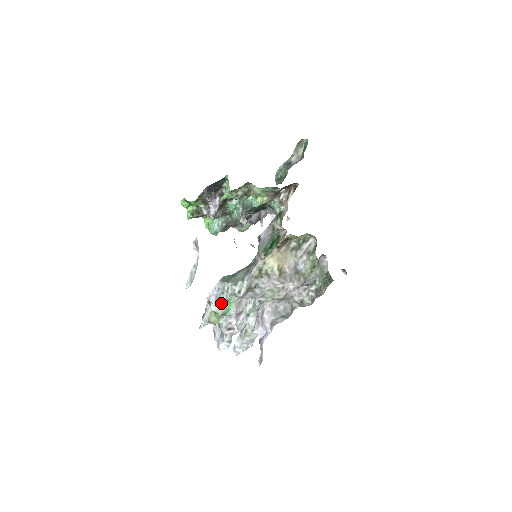
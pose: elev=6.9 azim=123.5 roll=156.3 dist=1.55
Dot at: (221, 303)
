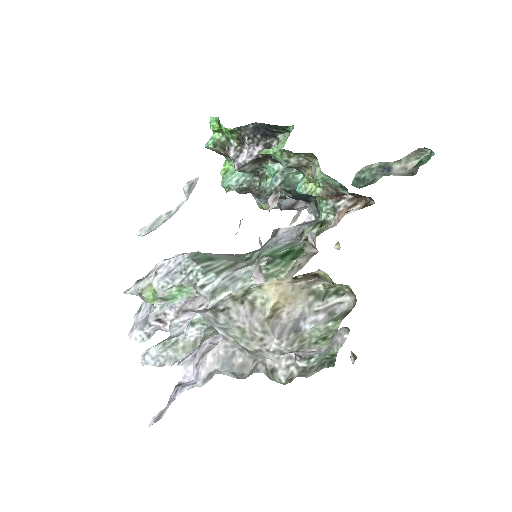
Dot at: (169, 284)
